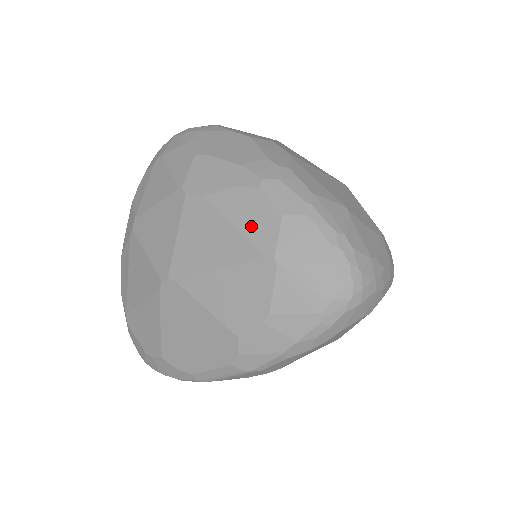
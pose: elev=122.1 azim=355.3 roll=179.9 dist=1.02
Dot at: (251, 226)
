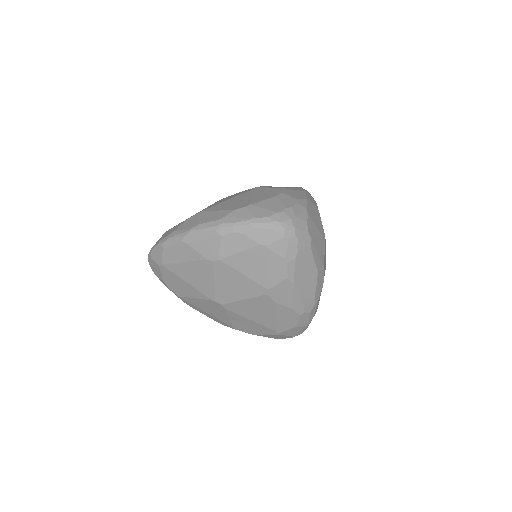
Dot at: (282, 322)
